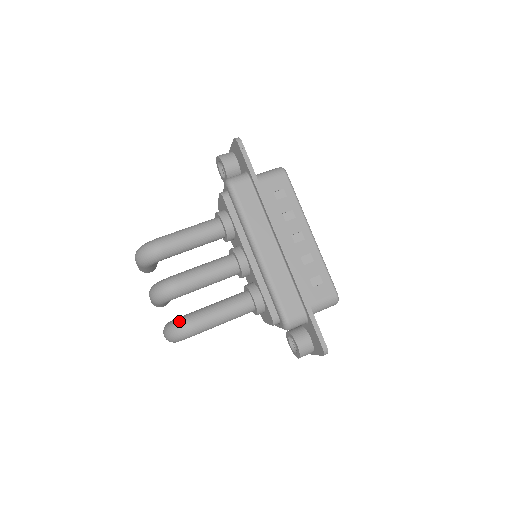
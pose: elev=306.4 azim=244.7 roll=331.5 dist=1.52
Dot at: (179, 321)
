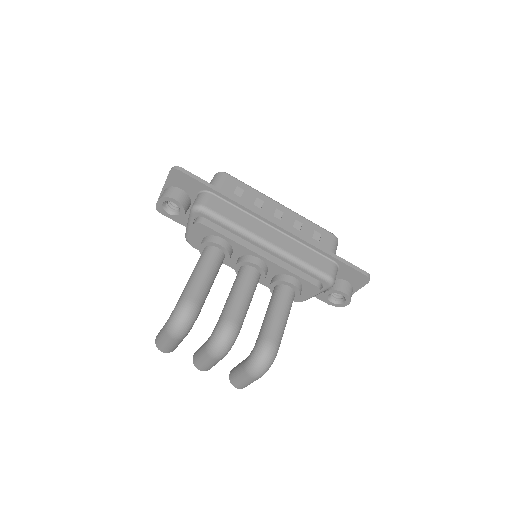
Dot at: (260, 349)
